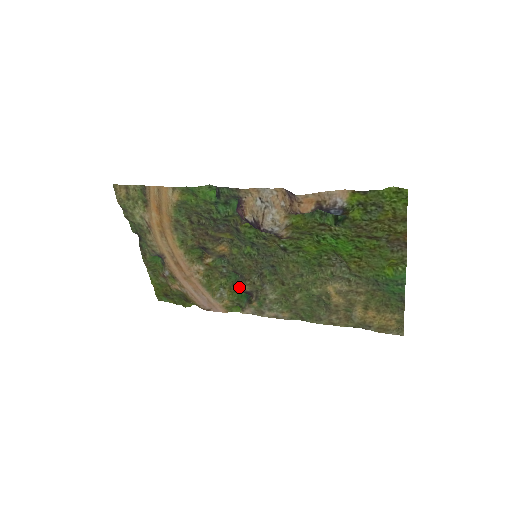
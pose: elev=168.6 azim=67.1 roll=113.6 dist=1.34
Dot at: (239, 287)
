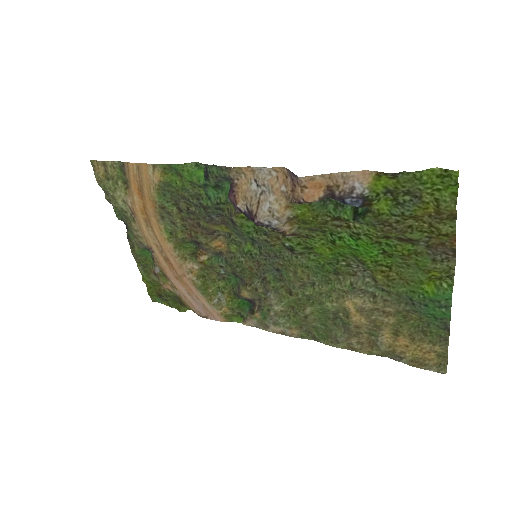
Dot at: (239, 293)
